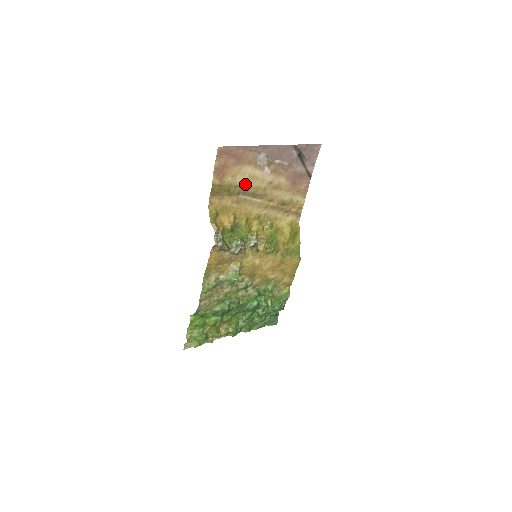
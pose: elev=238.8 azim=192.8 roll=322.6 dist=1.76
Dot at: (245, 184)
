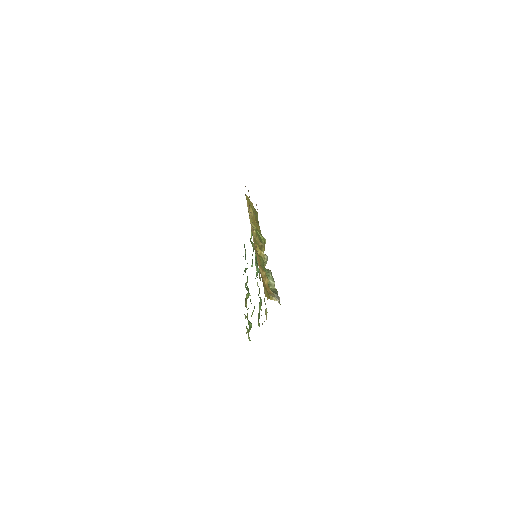
Dot at: occluded
